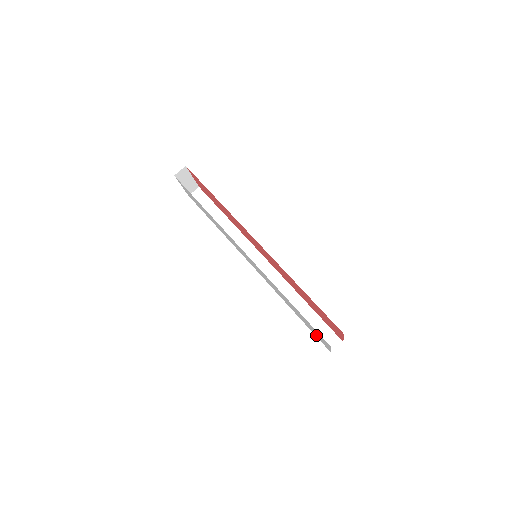
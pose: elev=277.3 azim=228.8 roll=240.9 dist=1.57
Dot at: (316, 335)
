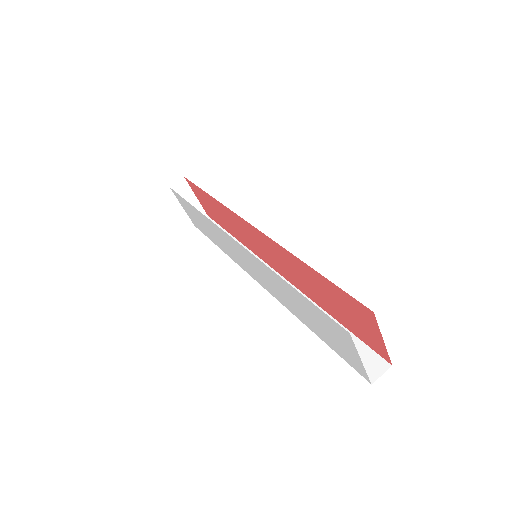
Dot at: (341, 352)
